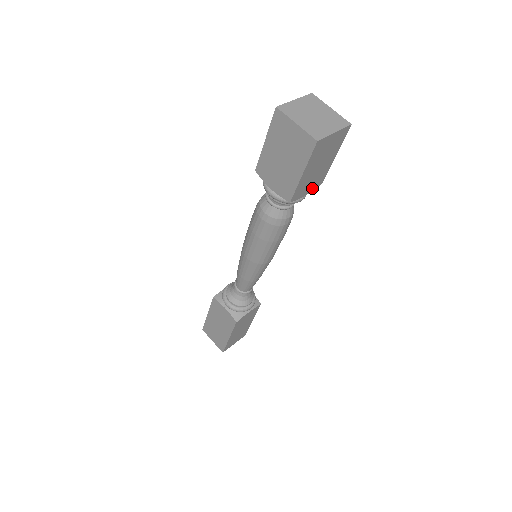
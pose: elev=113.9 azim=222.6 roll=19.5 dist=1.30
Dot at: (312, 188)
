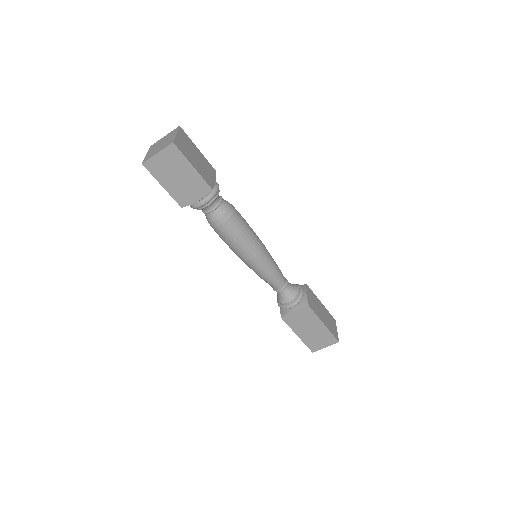
Dot at: (201, 194)
